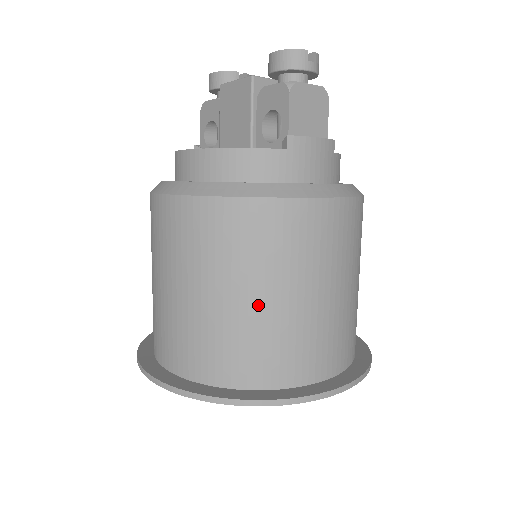
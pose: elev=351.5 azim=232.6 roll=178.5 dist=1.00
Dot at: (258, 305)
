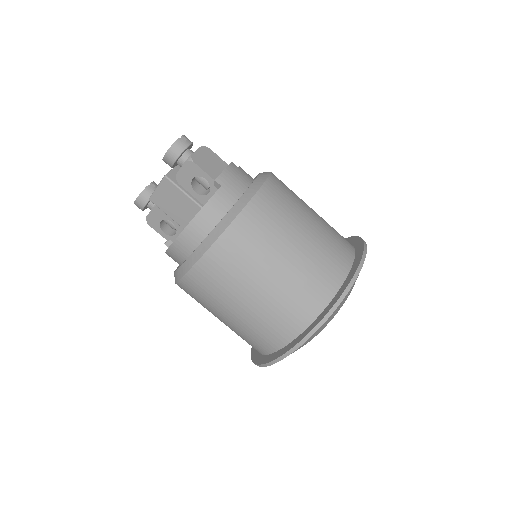
Dot at: (290, 261)
